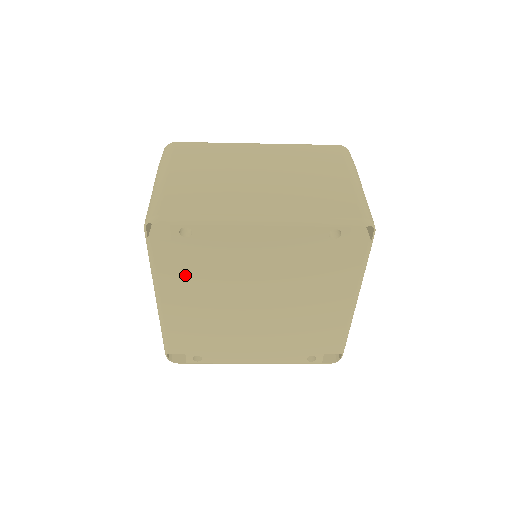
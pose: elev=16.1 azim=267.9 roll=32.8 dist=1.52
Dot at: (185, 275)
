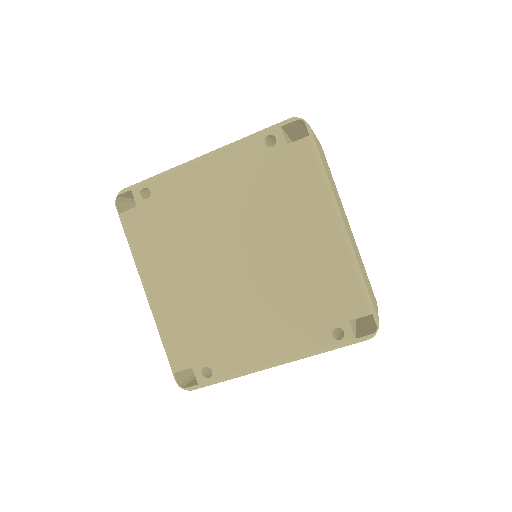
Dot at: (159, 245)
